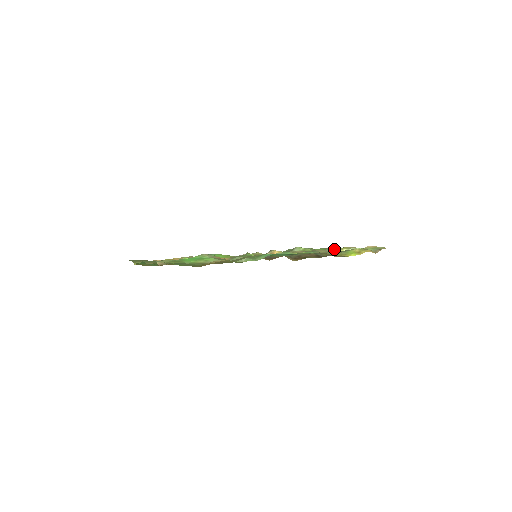
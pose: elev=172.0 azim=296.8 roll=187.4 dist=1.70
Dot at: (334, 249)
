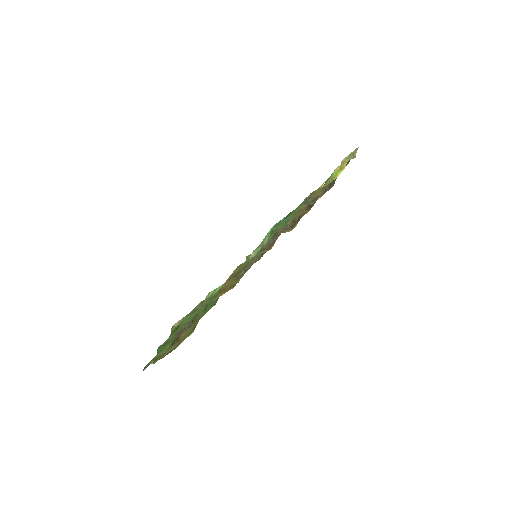
Dot at: occluded
